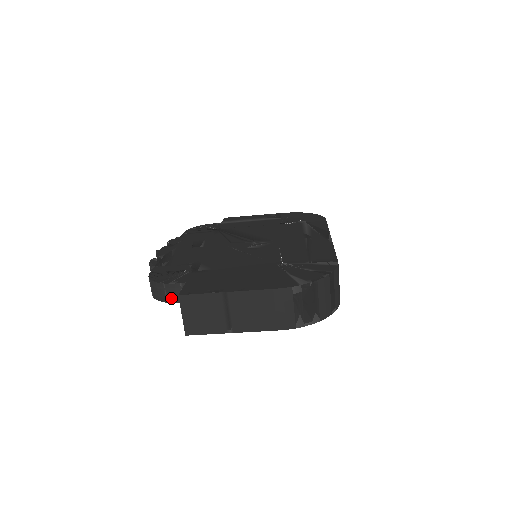
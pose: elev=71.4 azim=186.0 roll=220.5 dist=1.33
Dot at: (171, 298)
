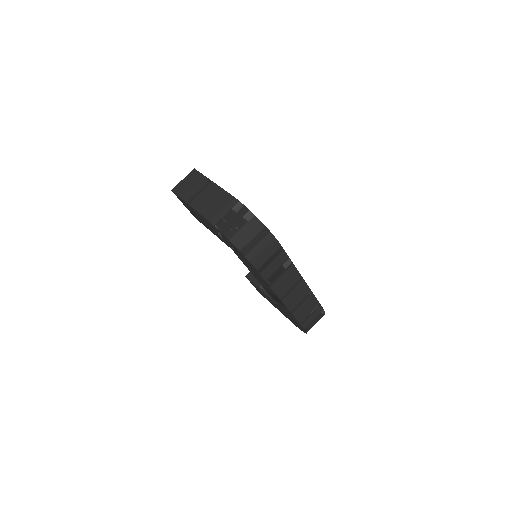
Dot at: occluded
